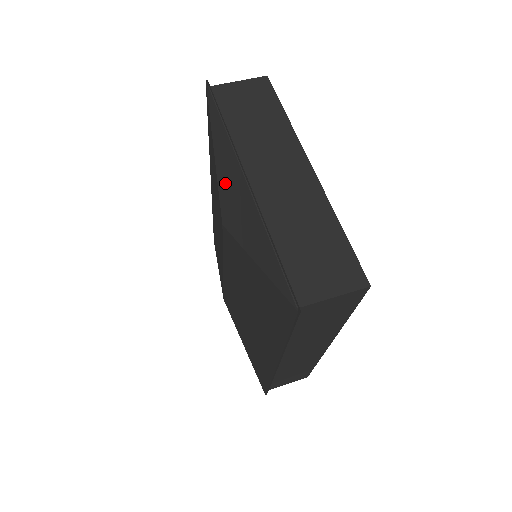
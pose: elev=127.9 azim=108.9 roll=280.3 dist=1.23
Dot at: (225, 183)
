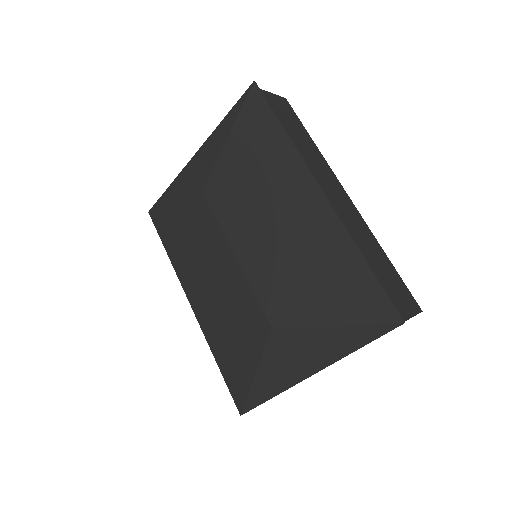
Dot at: (188, 185)
